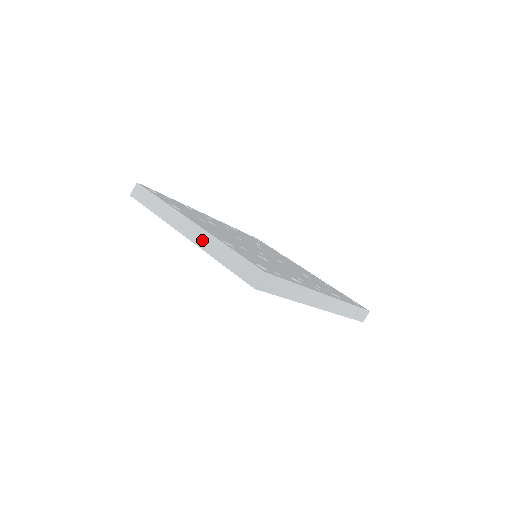
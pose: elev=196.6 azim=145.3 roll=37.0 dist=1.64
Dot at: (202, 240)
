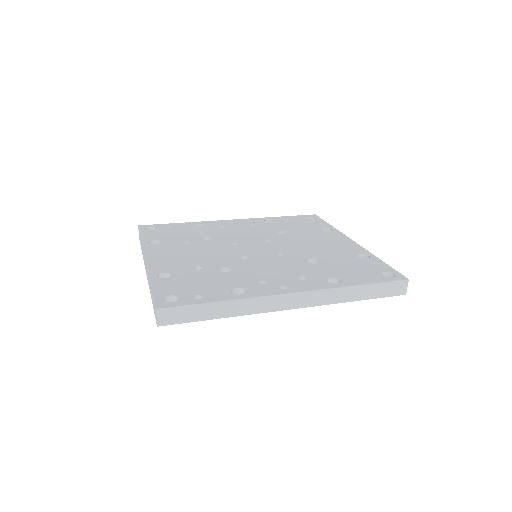
Dot at: (148, 278)
